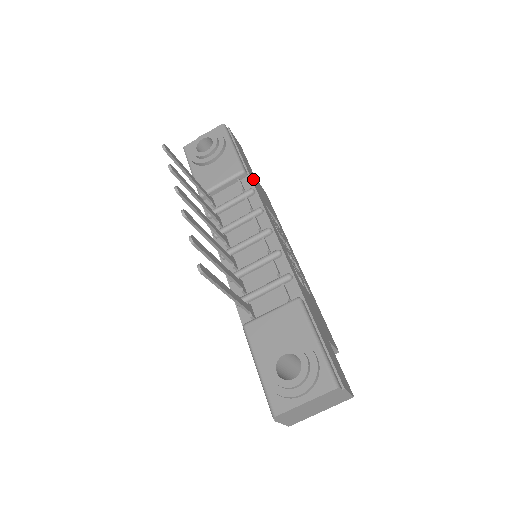
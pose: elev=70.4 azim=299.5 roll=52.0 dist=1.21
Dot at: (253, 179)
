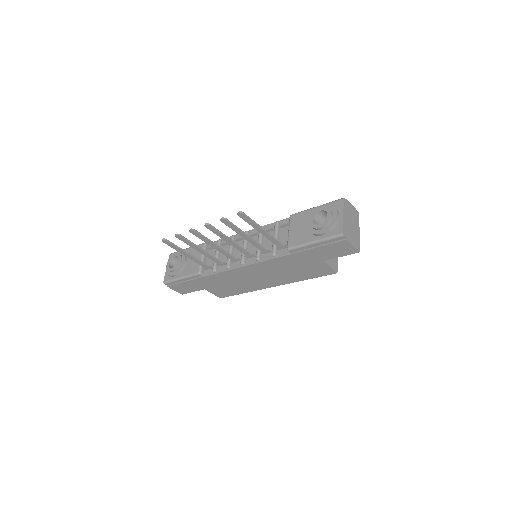
Dot at: occluded
